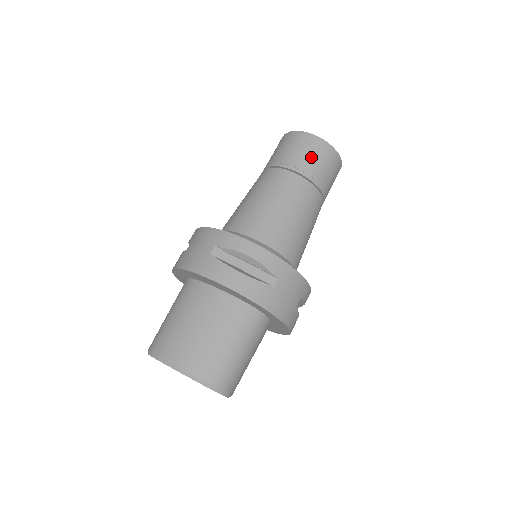
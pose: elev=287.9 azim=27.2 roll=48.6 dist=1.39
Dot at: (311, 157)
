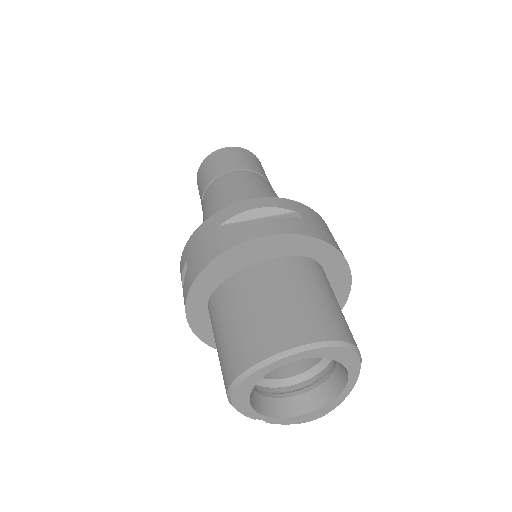
Dot at: (235, 158)
